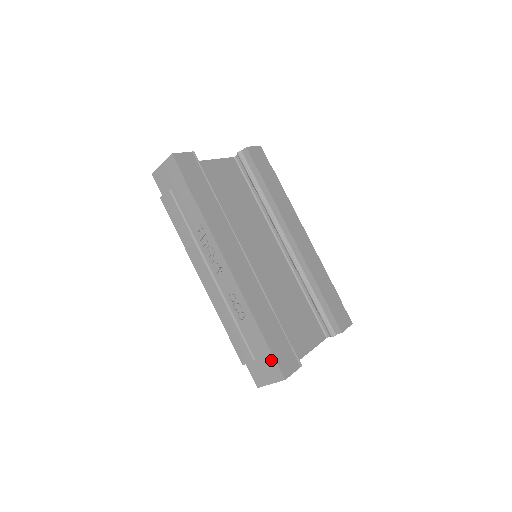
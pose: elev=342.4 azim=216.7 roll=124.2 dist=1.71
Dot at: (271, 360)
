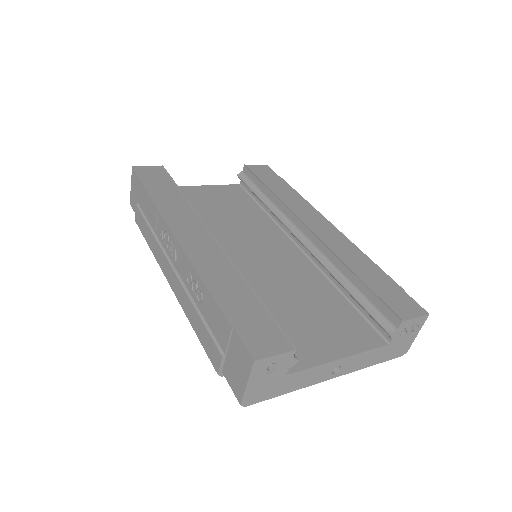
Dot at: (235, 340)
